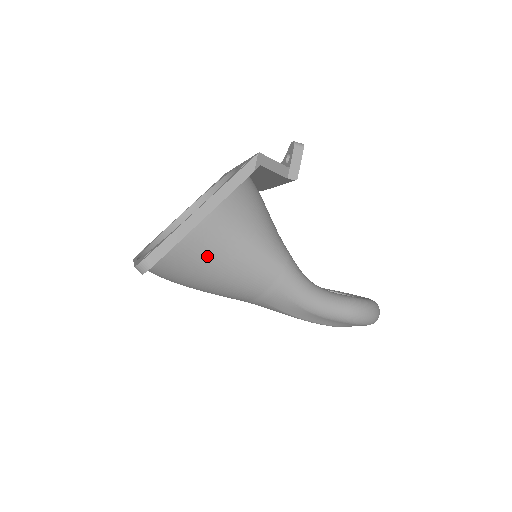
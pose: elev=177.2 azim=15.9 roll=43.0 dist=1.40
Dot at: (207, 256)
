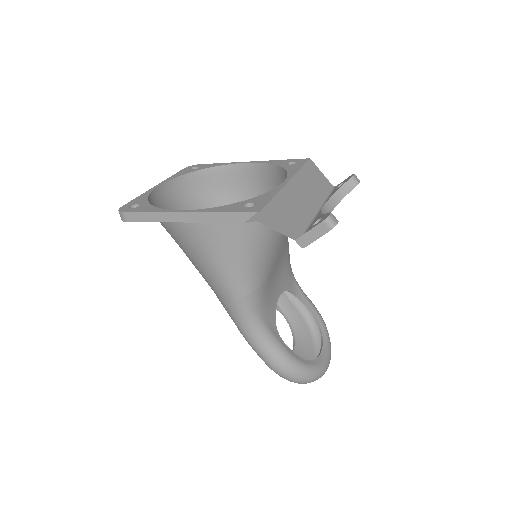
Dot at: (180, 242)
